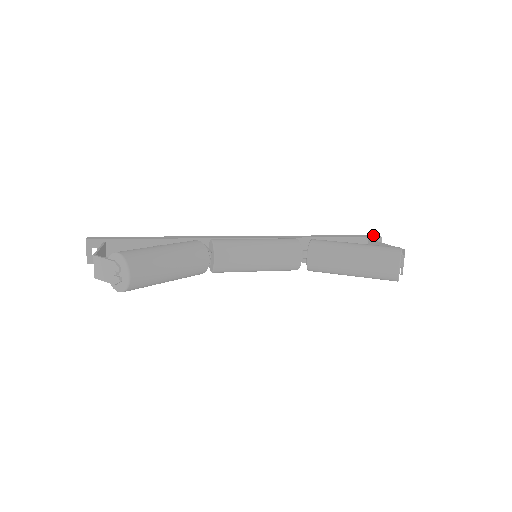
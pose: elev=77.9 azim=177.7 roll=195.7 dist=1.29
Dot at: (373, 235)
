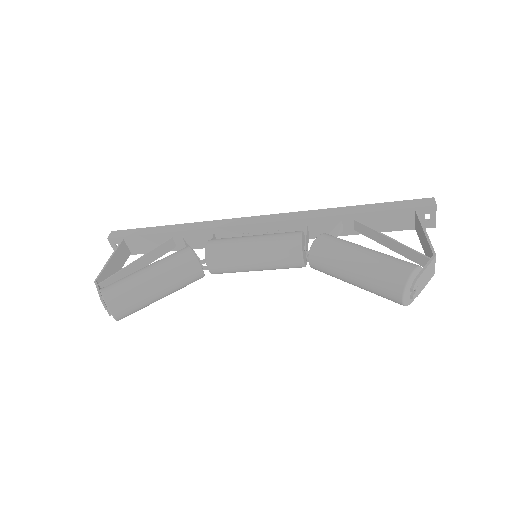
Dot at: (427, 199)
